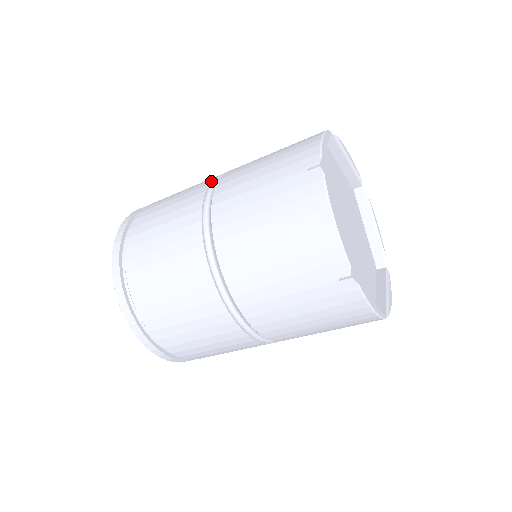
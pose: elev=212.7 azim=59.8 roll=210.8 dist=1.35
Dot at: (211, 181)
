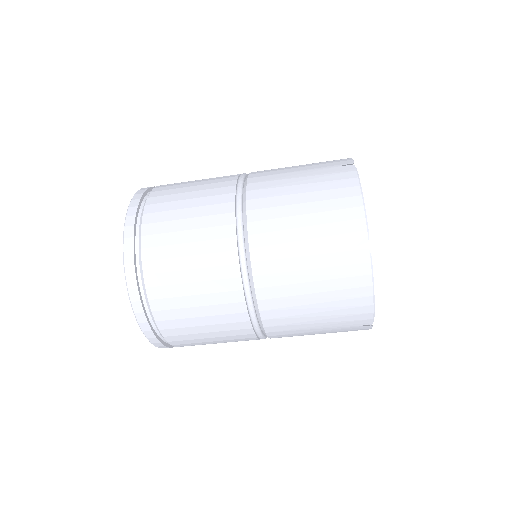
Dot at: occluded
